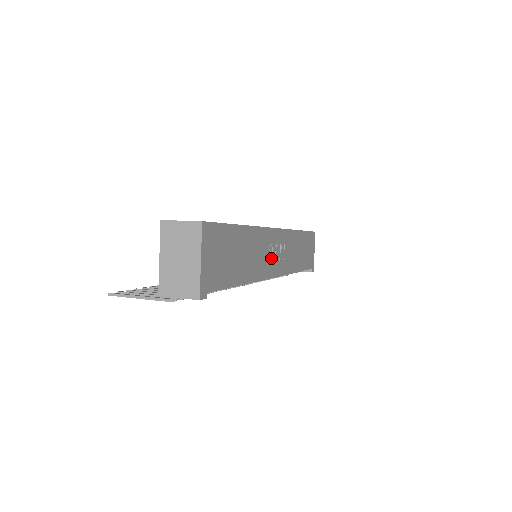
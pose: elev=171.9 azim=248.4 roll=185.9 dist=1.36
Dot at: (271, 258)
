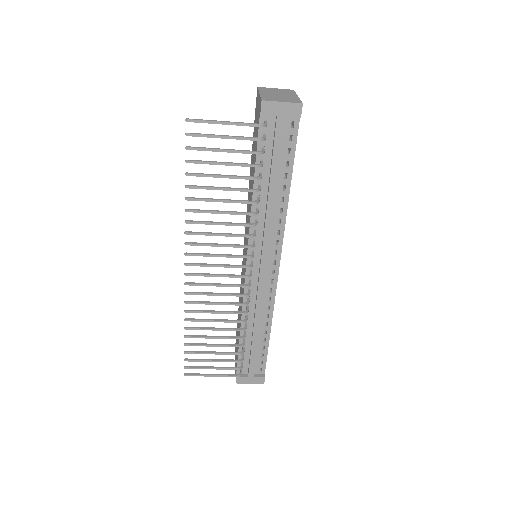
Dot at: occluded
